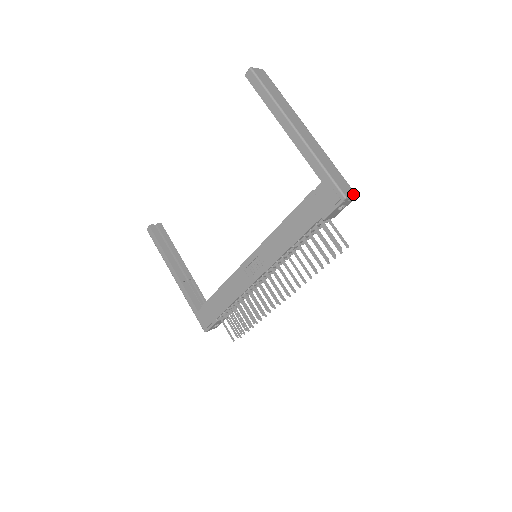
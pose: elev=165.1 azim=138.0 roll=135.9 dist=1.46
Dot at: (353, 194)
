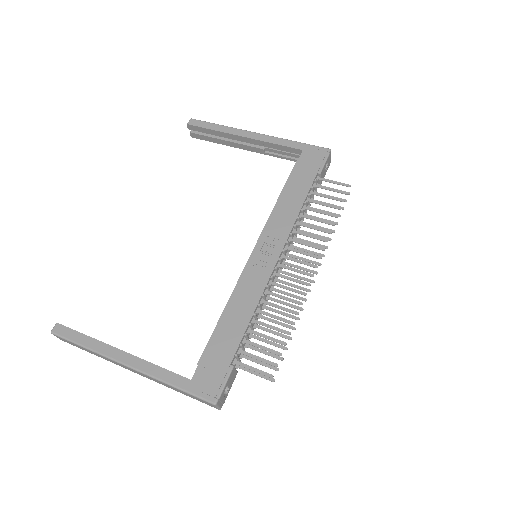
Dot at: occluded
